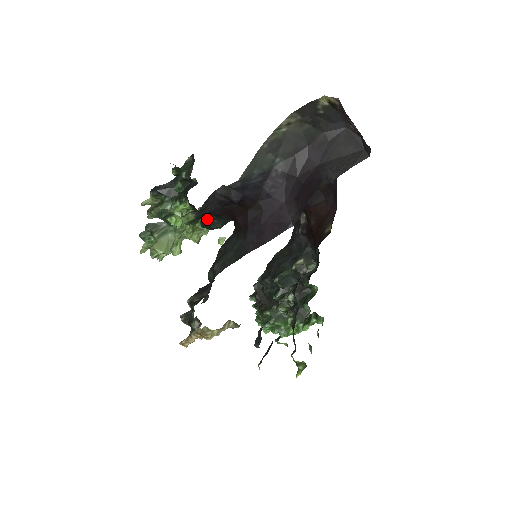
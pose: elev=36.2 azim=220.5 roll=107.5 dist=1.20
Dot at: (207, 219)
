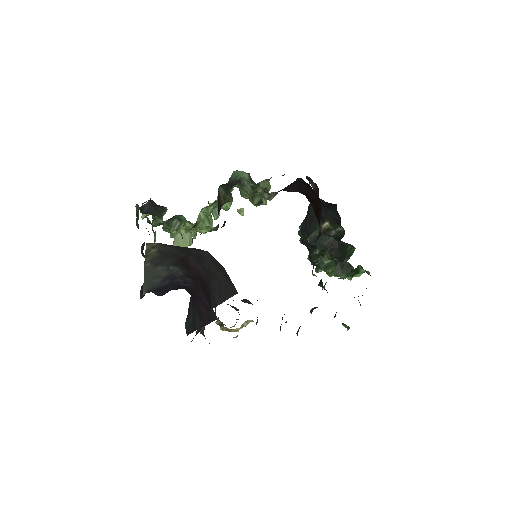
Dot at: occluded
